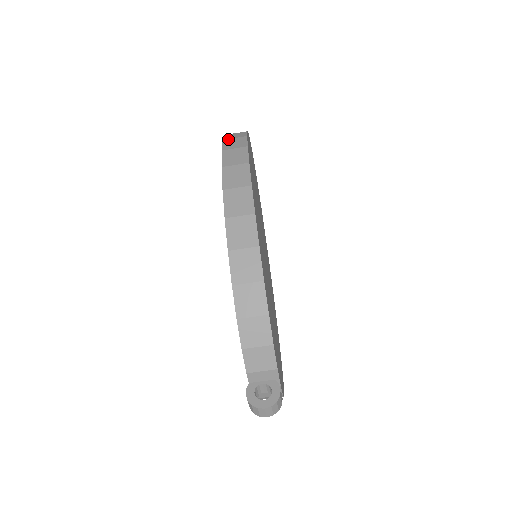
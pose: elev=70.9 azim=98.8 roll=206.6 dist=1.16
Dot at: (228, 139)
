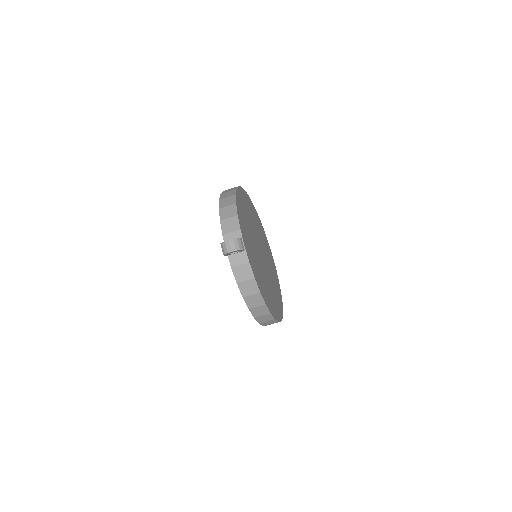
Dot at: occluded
